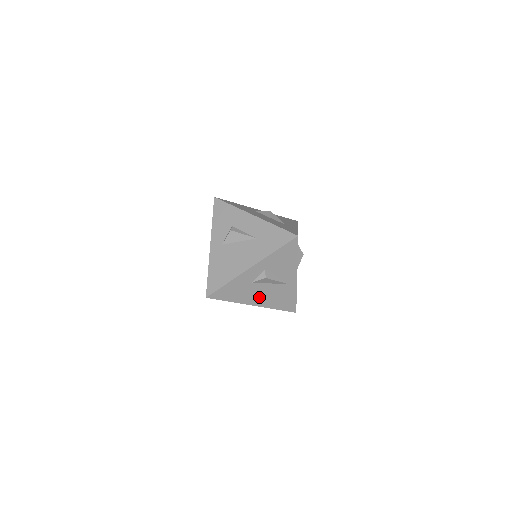
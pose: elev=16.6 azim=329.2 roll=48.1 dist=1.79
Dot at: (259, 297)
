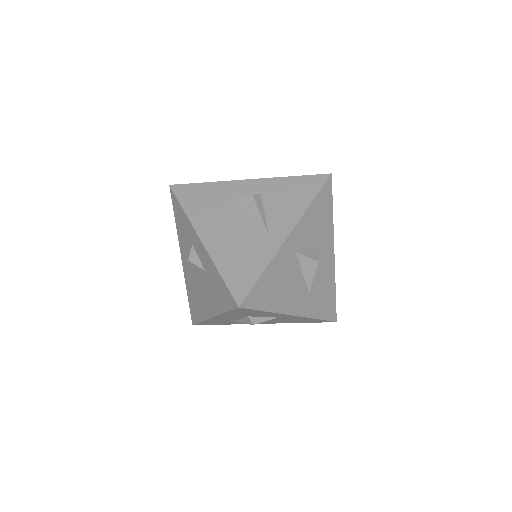
Dot at: (219, 231)
